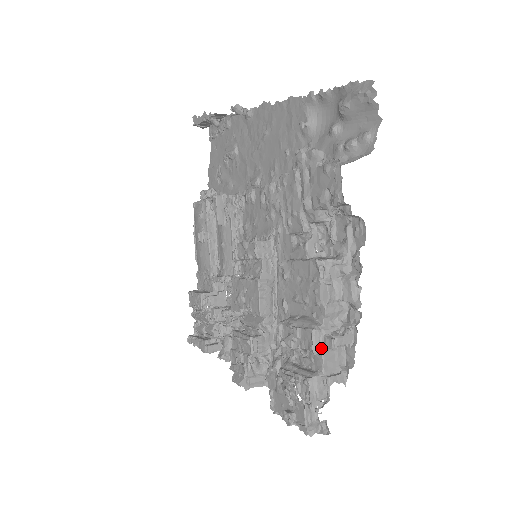
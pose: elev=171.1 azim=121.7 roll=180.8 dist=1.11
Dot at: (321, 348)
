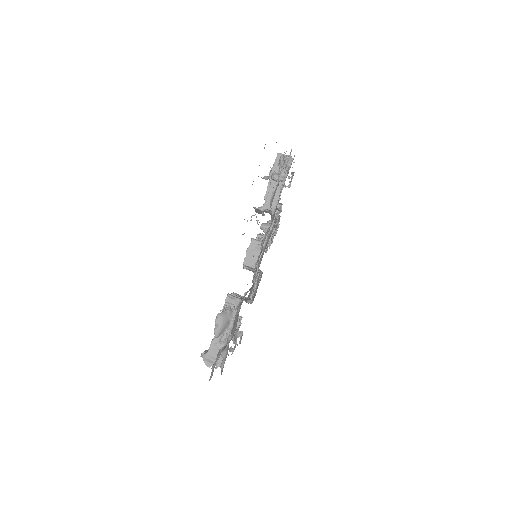
Dot at: occluded
